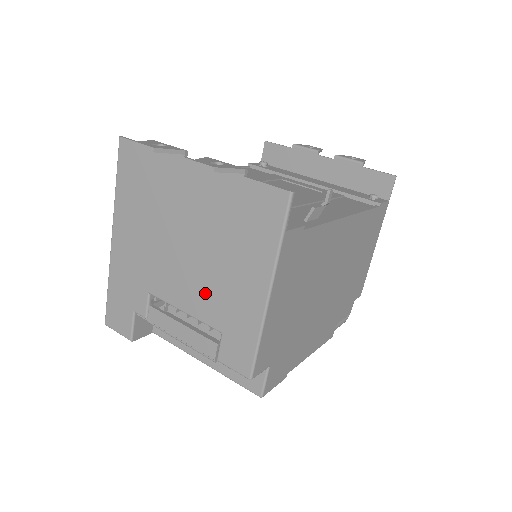
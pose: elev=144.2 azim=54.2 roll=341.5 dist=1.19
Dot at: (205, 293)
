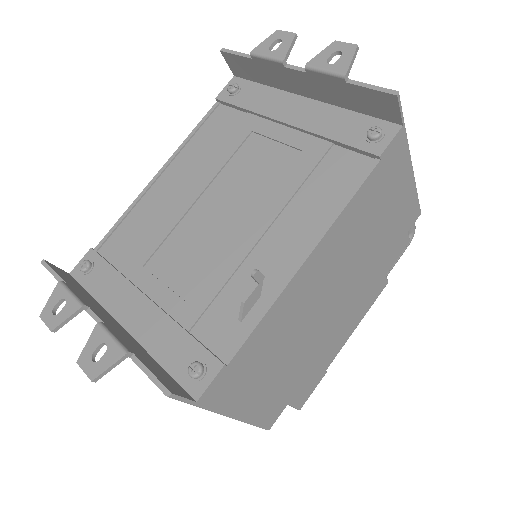
Dot at: occluded
